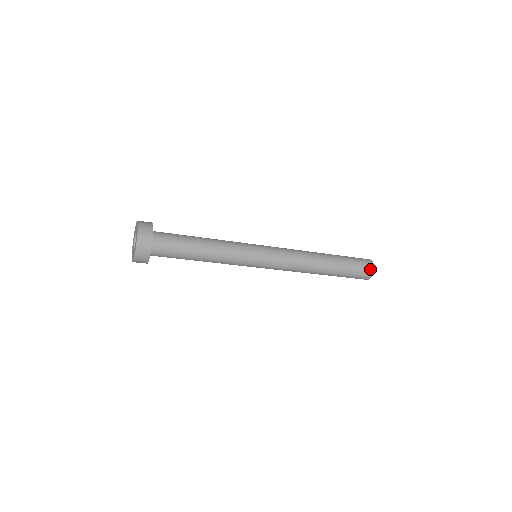
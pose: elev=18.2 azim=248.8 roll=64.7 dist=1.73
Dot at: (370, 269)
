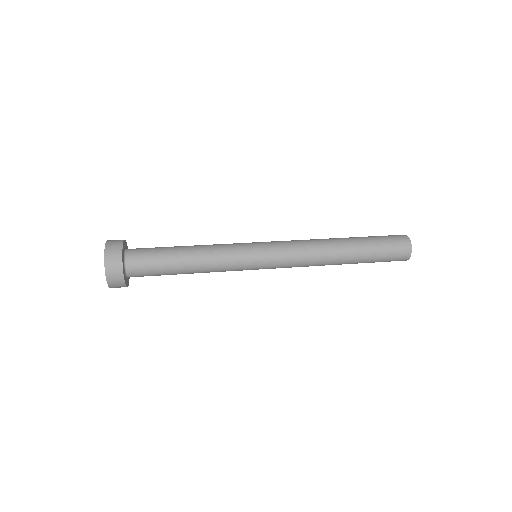
Dot at: (406, 250)
